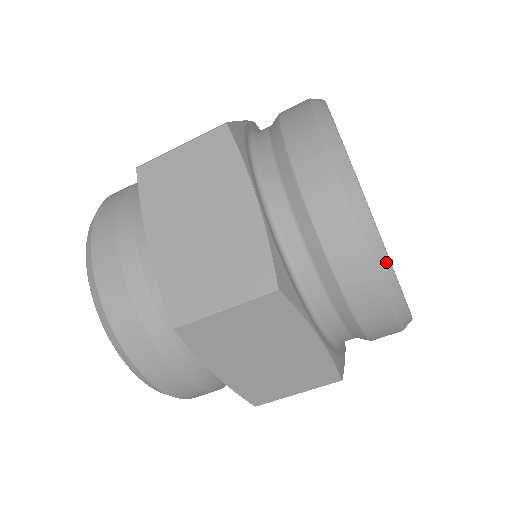
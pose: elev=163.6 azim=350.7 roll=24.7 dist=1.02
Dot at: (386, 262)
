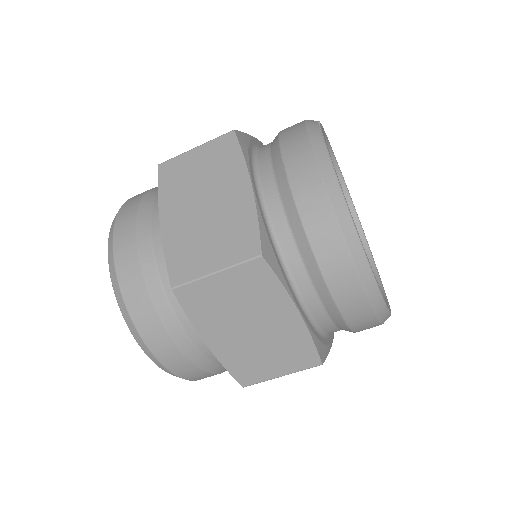
Dot at: (358, 243)
